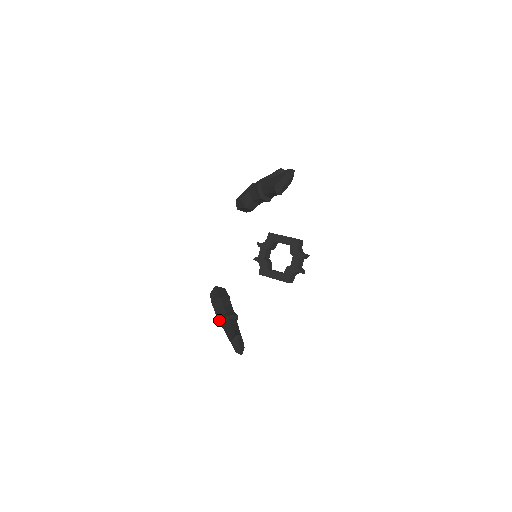
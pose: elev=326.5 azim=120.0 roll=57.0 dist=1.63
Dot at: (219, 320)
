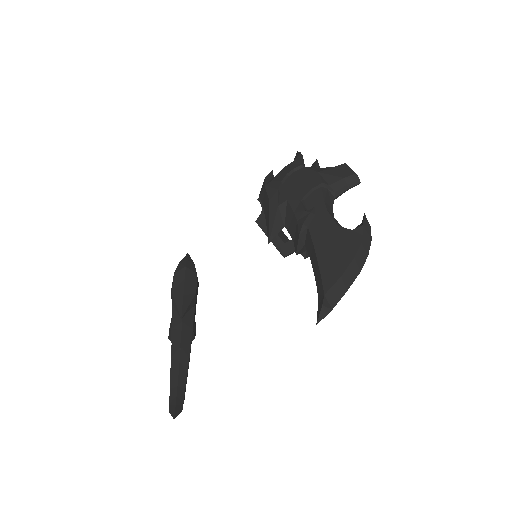
Dot at: (169, 335)
